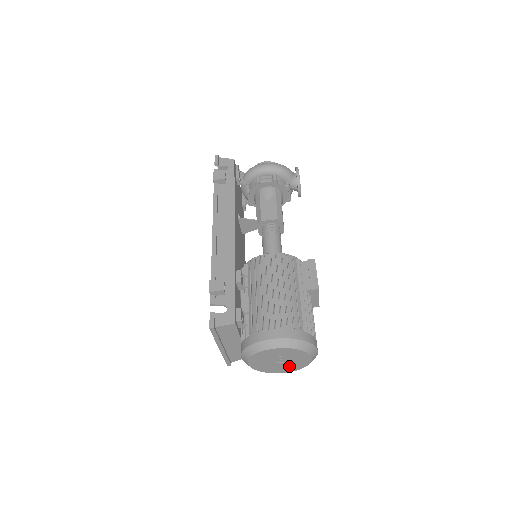
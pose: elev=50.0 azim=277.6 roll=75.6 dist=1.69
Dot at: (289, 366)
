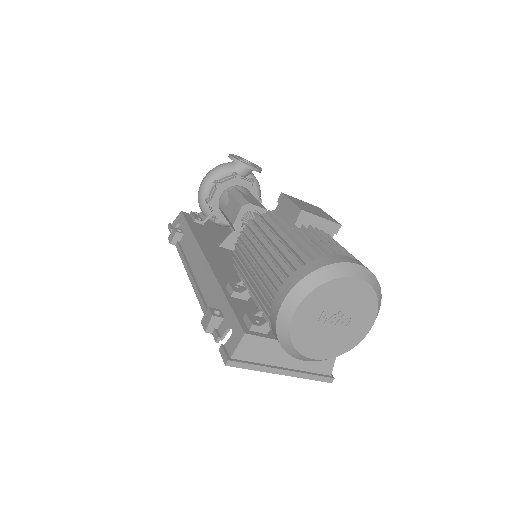
Dot at: (358, 314)
